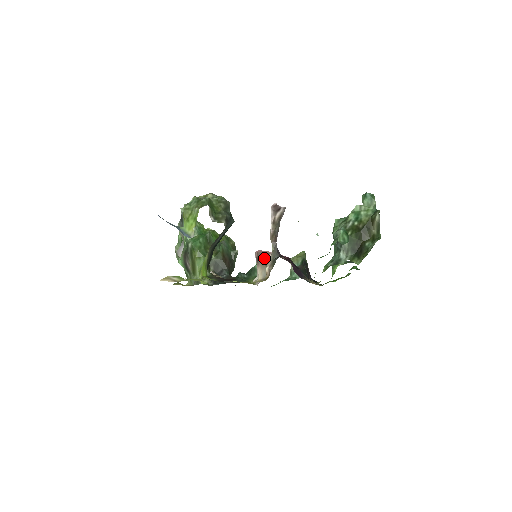
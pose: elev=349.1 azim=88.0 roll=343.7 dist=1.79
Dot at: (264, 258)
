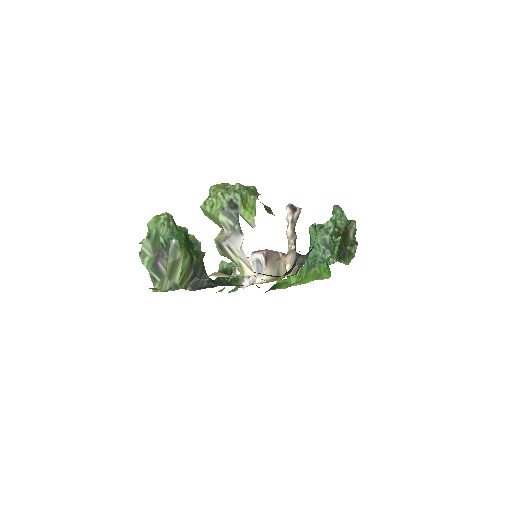
Dot at: (274, 257)
